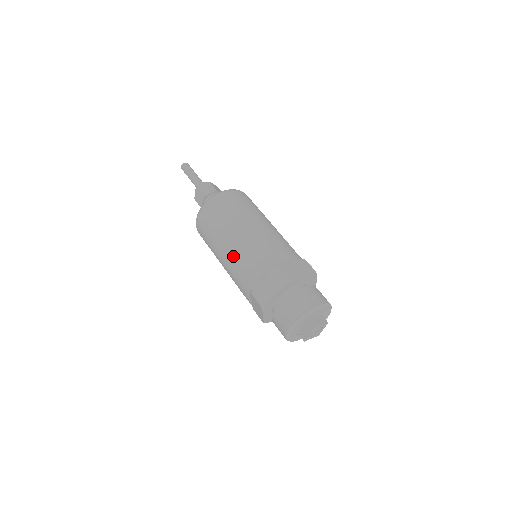
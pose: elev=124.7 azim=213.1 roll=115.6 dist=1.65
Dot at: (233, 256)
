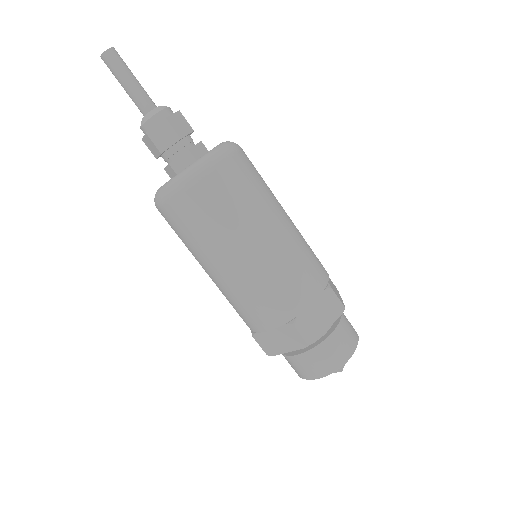
Dot at: occluded
